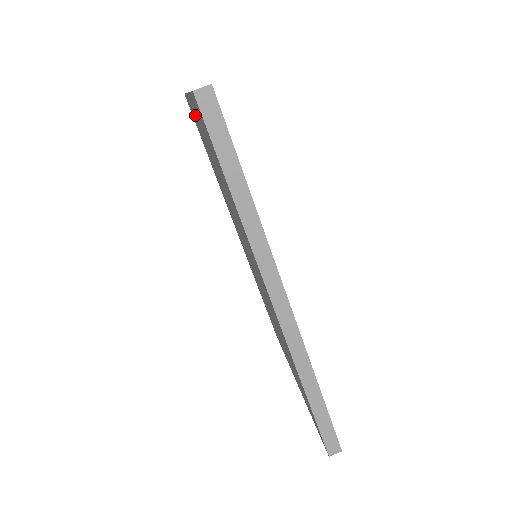
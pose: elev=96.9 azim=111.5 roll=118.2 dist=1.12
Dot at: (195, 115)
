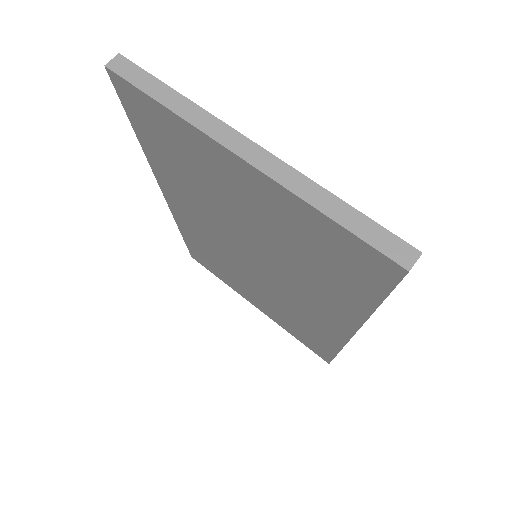
Dot at: (224, 164)
